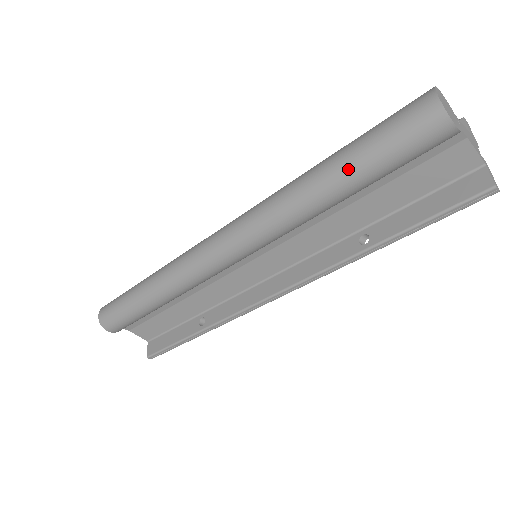
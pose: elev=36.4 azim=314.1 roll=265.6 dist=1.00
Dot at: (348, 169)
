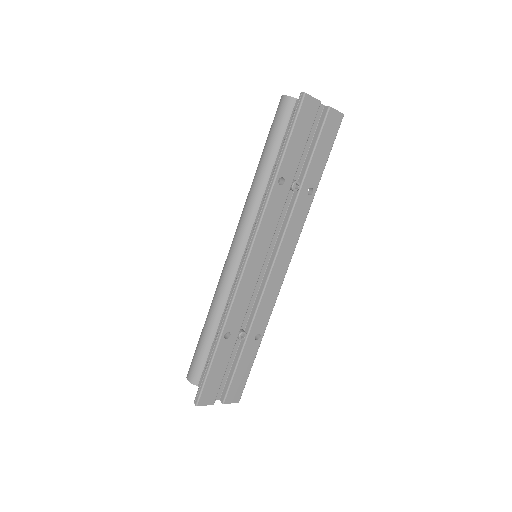
Dot at: (263, 150)
